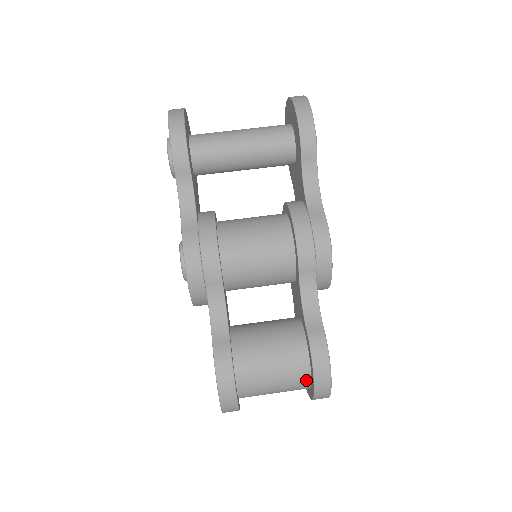
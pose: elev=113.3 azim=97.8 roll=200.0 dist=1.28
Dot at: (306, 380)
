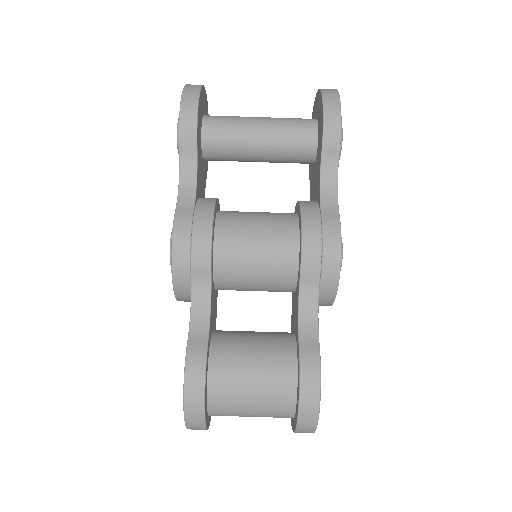
Dot at: (290, 406)
